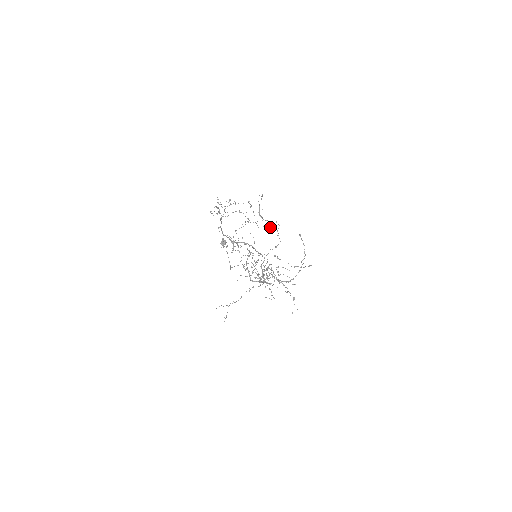
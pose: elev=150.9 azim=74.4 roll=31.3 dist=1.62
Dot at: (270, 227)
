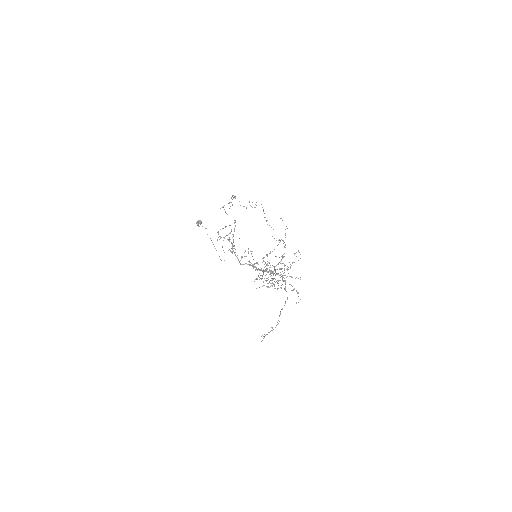
Dot at: occluded
